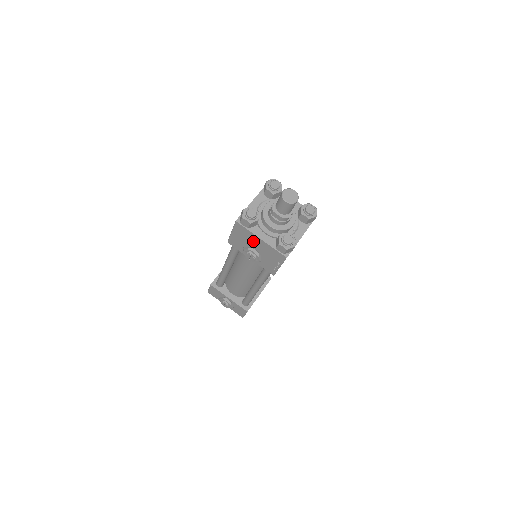
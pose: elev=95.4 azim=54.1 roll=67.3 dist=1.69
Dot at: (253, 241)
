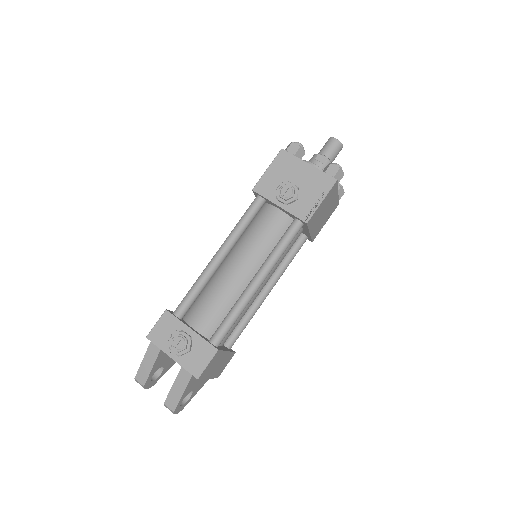
Dot at: (295, 171)
